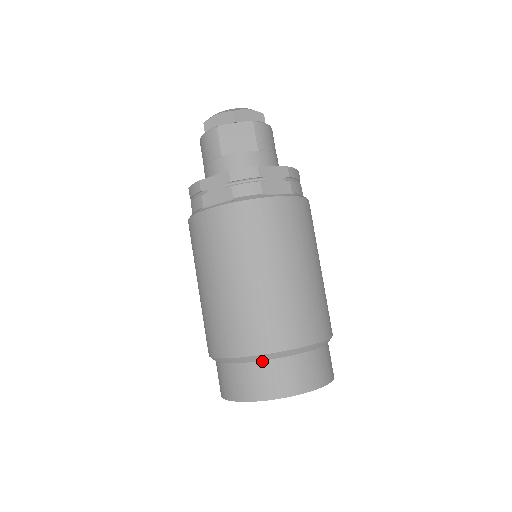
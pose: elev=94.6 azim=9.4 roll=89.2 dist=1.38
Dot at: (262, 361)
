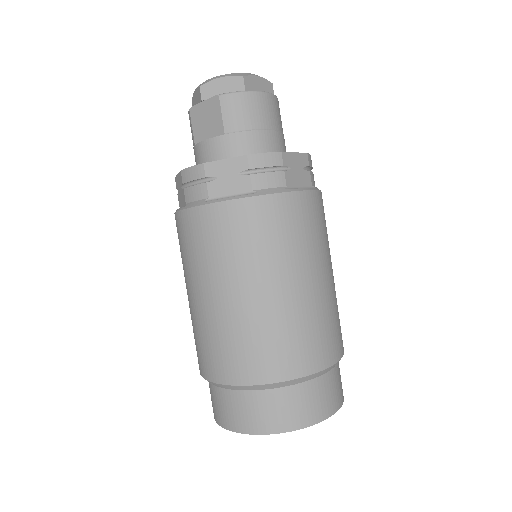
Dot at: (218, 387)
